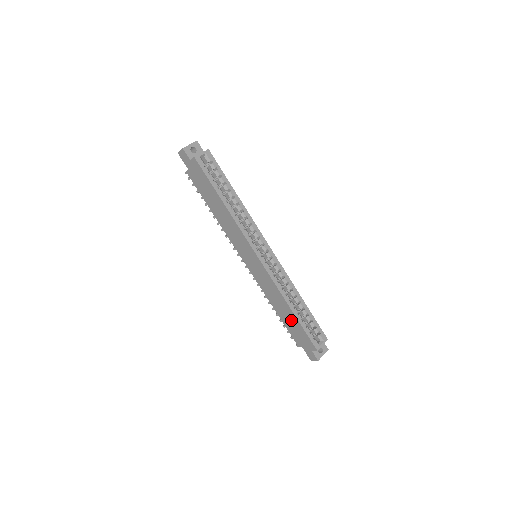
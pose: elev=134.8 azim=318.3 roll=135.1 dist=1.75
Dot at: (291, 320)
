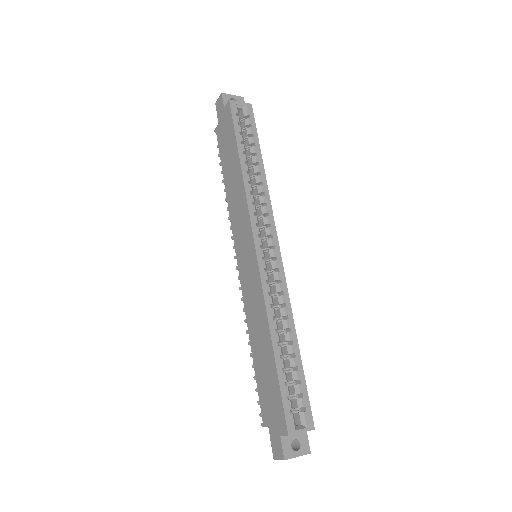
Dot at: (267, 367)
